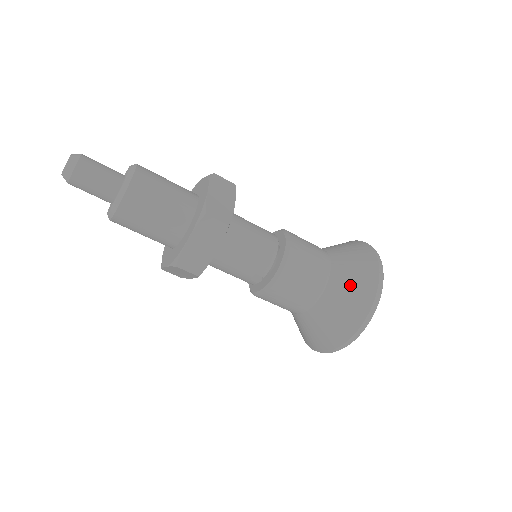
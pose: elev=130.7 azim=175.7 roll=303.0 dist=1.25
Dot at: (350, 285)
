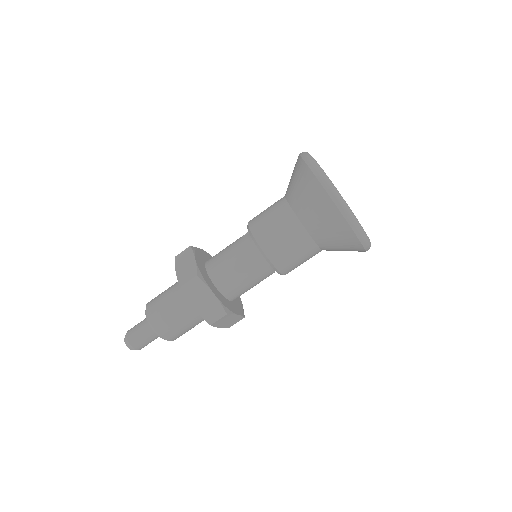
Dot at: (332, 239)
